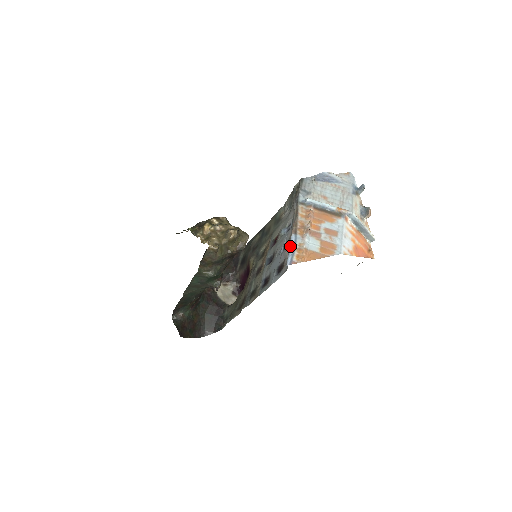
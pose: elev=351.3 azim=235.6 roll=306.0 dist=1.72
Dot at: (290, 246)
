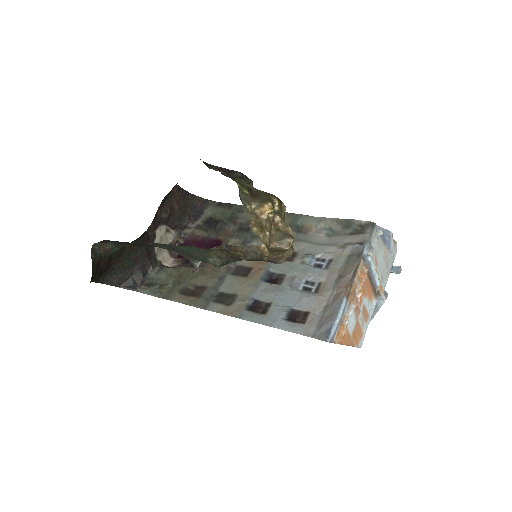
Dot at: (338, 314)
